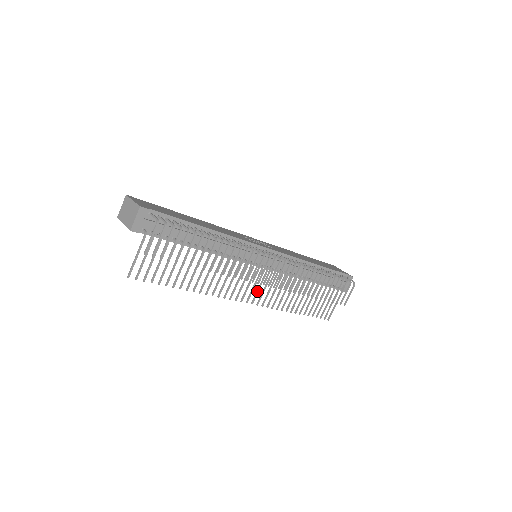
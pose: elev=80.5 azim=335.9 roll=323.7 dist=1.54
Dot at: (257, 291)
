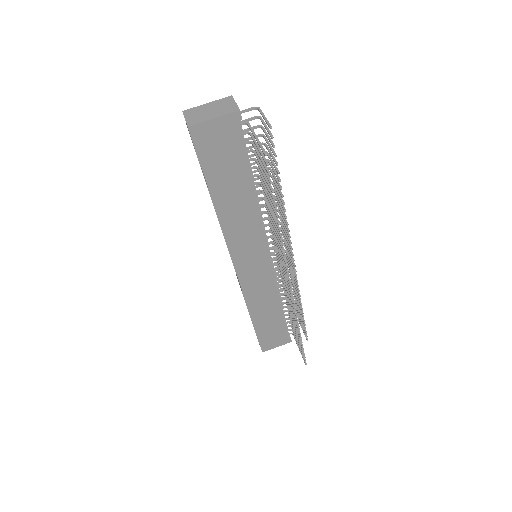
Dot at: occluded
